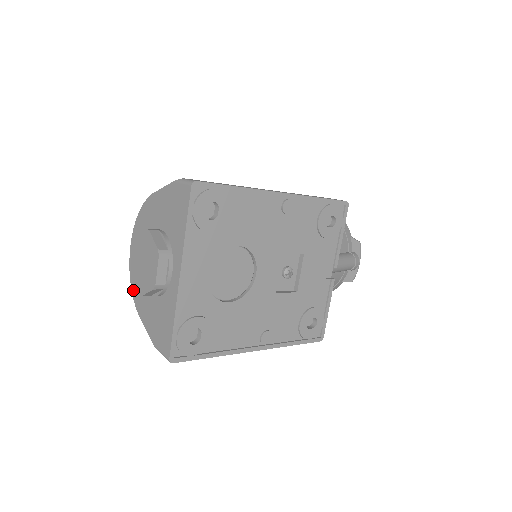
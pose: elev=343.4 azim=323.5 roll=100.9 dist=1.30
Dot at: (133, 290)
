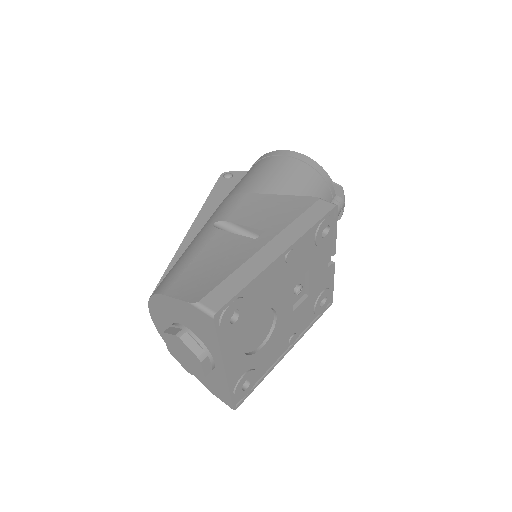
Dot at: occluded
